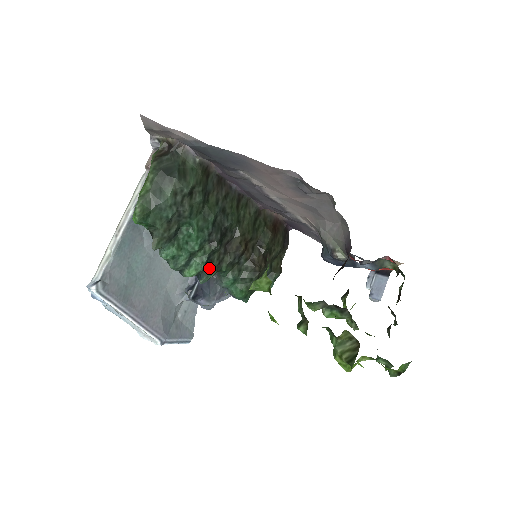
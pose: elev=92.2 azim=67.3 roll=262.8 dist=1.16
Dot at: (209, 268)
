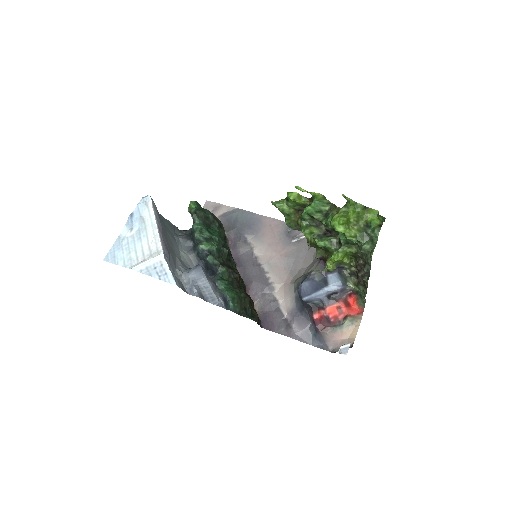
Dot at: (216, 258)
